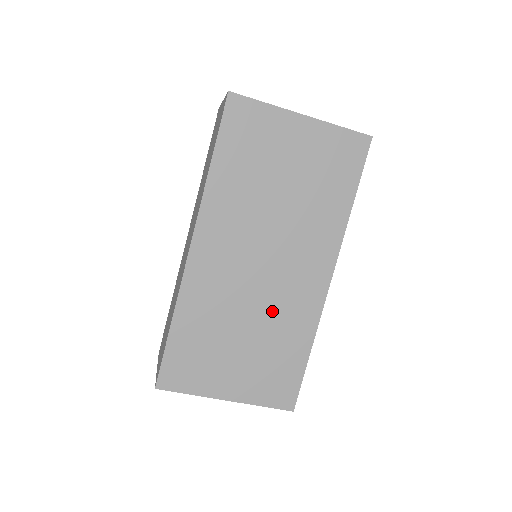
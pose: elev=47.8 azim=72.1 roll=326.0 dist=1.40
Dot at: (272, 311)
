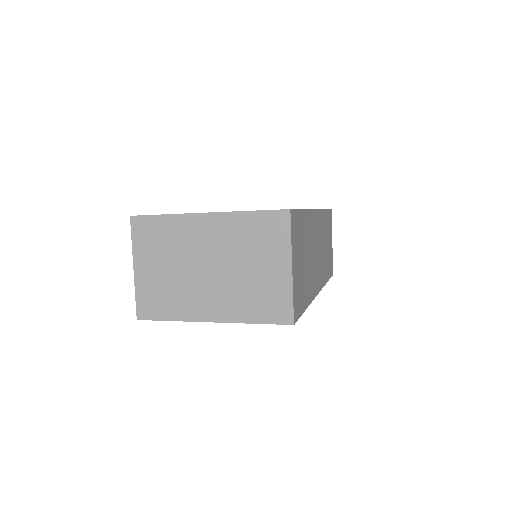
Dot at: occluded
